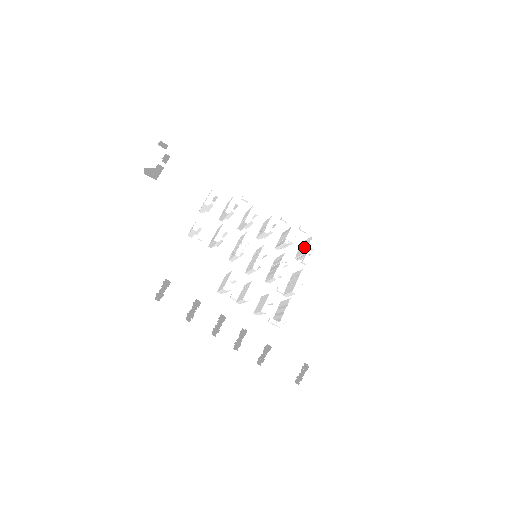
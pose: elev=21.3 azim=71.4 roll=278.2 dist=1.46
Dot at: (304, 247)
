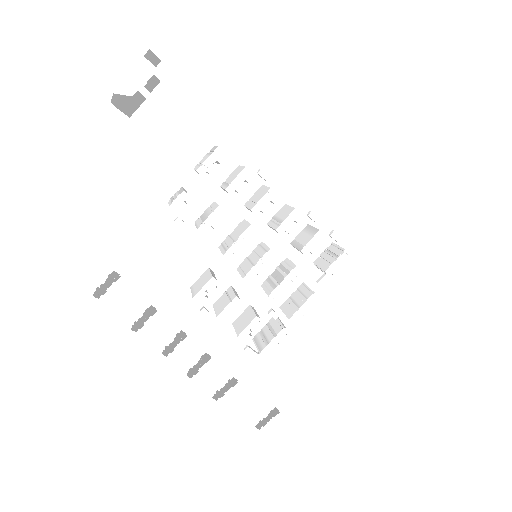
Dot at: (329, 258)
